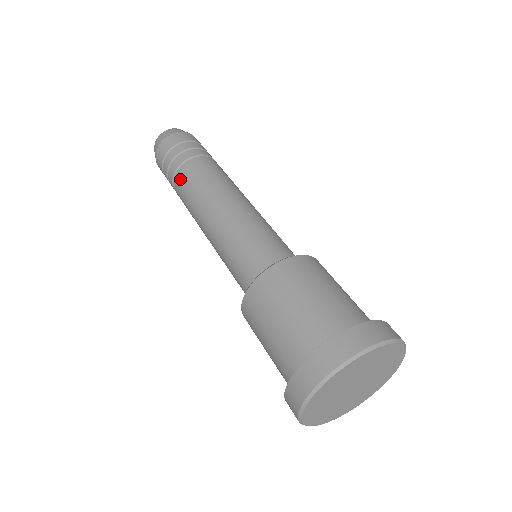
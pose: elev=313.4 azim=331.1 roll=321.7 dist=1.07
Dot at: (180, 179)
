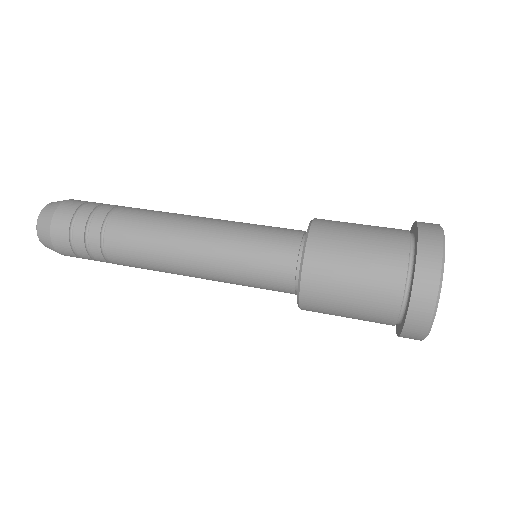
Dot at: (120, 261)
